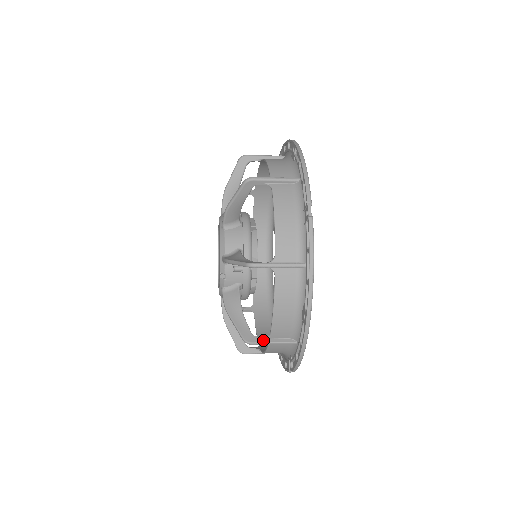
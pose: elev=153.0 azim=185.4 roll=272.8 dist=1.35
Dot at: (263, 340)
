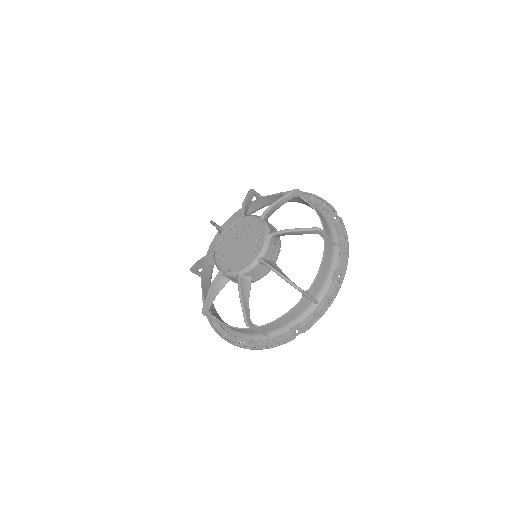
Dot at: (211, 317)
